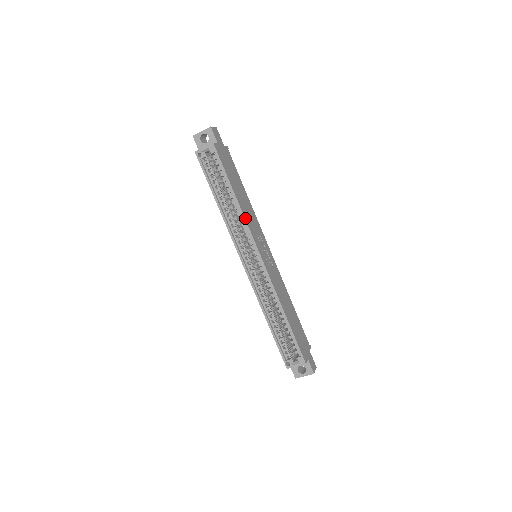
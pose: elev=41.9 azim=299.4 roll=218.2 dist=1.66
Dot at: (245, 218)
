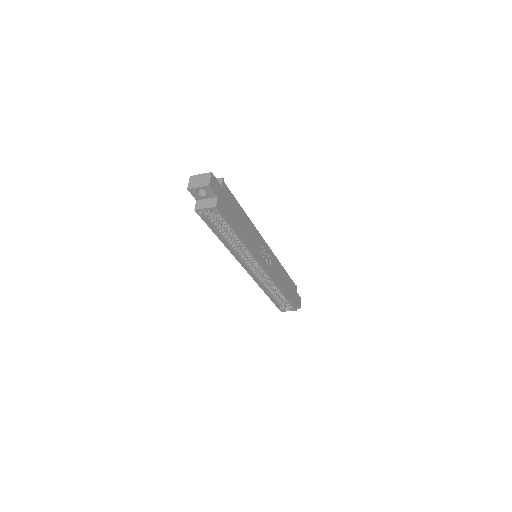
Dot at: (250, 250)
